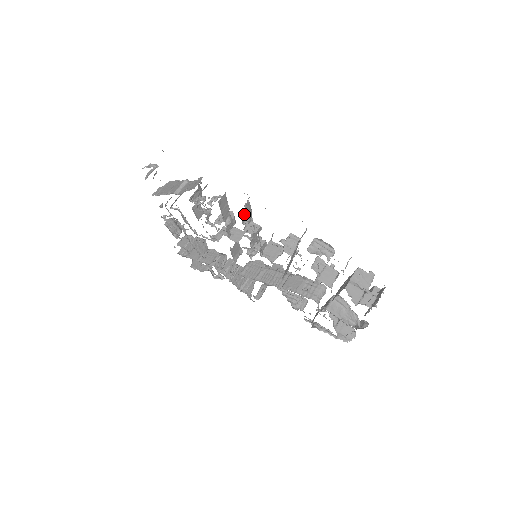
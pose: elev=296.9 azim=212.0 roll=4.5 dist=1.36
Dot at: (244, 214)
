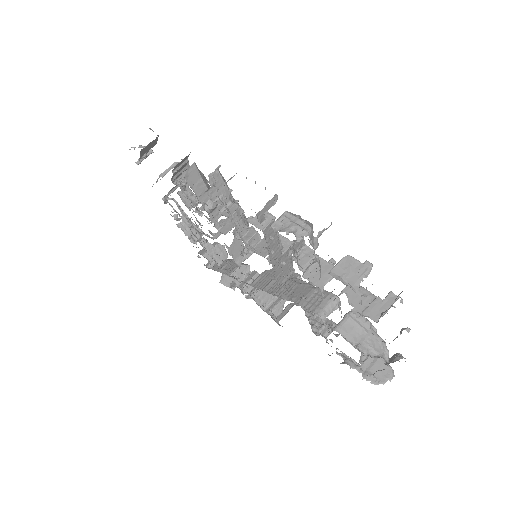
Dot at: (212, 188)
